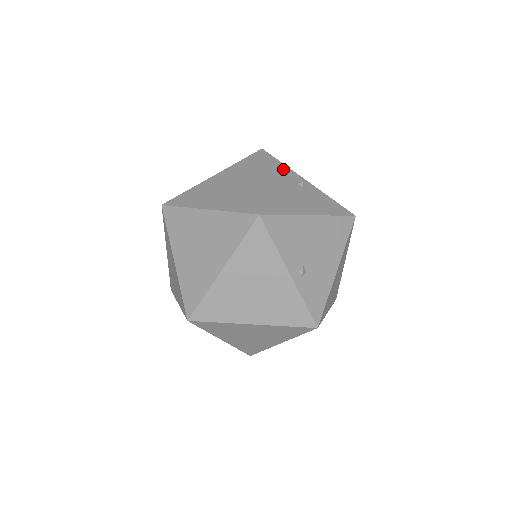
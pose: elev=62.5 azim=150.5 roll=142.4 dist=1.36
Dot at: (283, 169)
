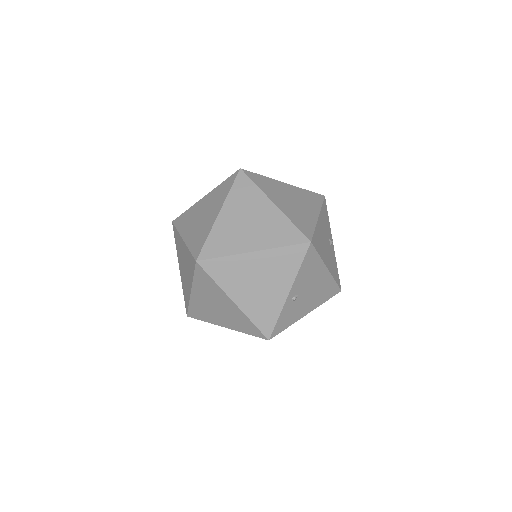
Dot at: (328, 222)
